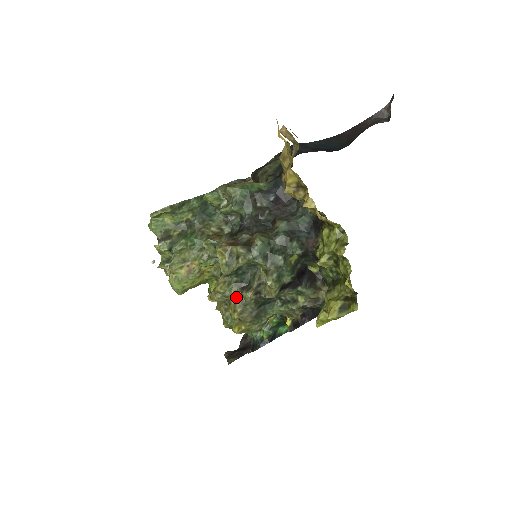
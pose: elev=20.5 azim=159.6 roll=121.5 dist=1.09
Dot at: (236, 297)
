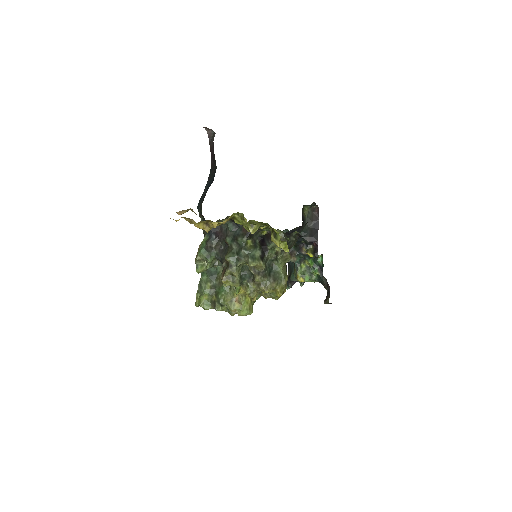
Dot at: (256, 286)
